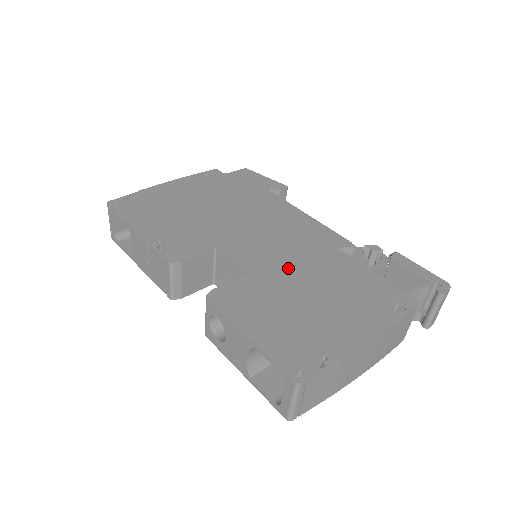
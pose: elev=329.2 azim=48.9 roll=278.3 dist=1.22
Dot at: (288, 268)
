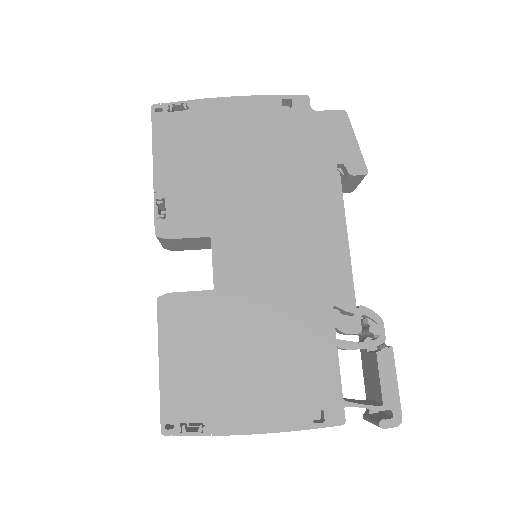
Dot at: (258, 305)
